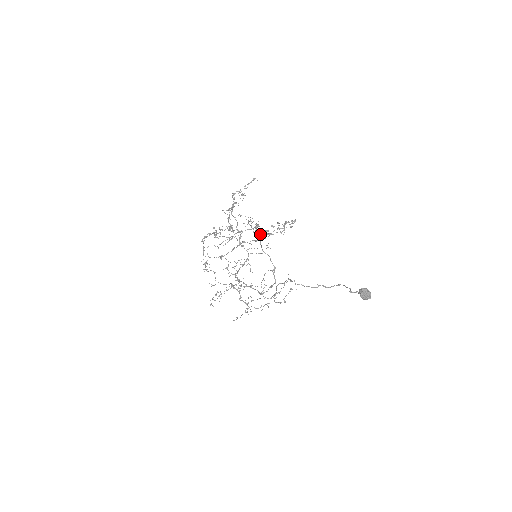
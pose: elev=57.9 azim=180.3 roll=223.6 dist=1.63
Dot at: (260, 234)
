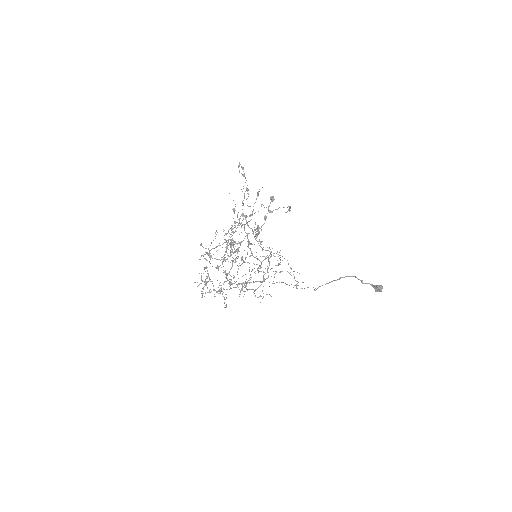
Dot at: occluded
